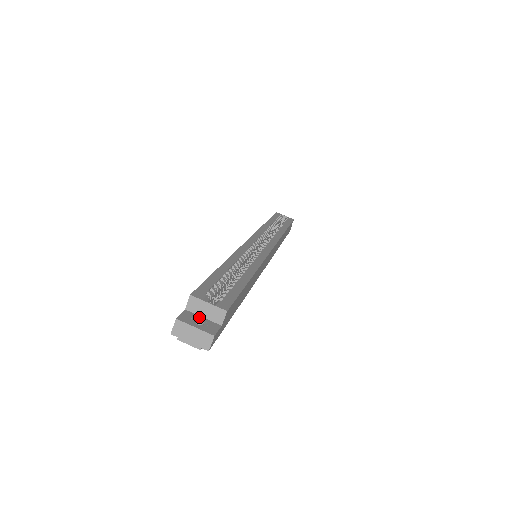
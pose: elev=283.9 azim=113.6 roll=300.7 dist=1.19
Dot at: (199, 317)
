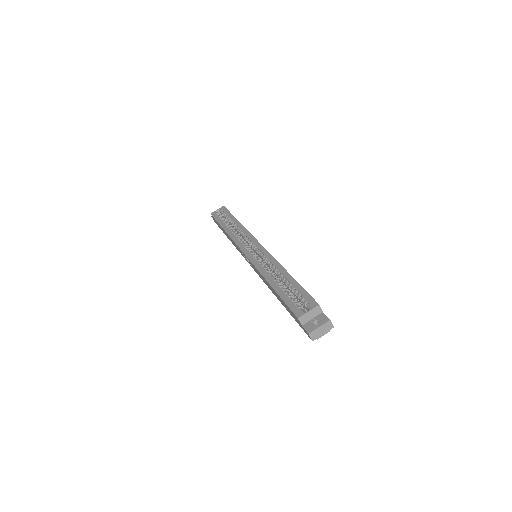
Dot at: (311, 321)
